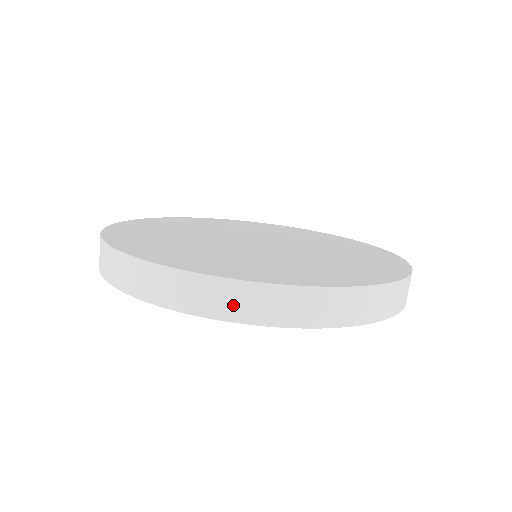
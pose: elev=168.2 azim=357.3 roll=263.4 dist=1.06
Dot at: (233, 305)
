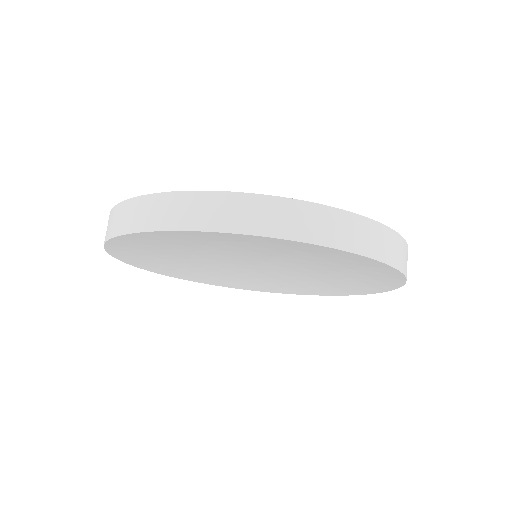
Dot at: (382, 246)
